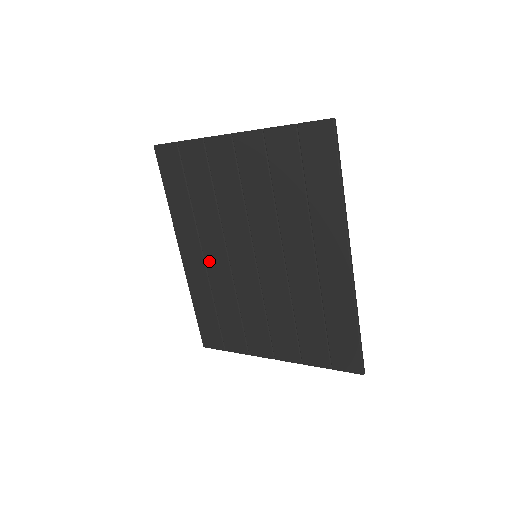
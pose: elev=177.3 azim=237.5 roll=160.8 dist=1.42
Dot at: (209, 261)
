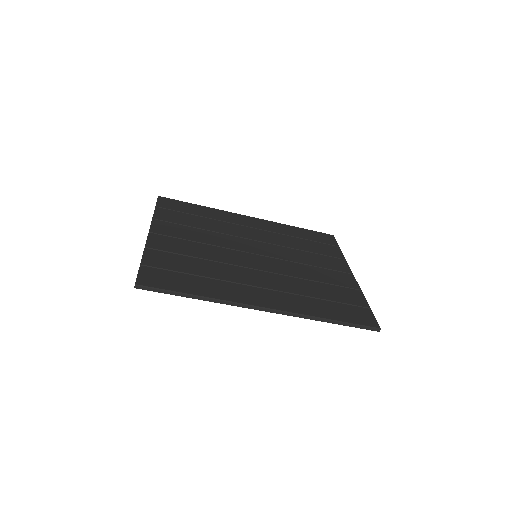
Dot at: occluded
